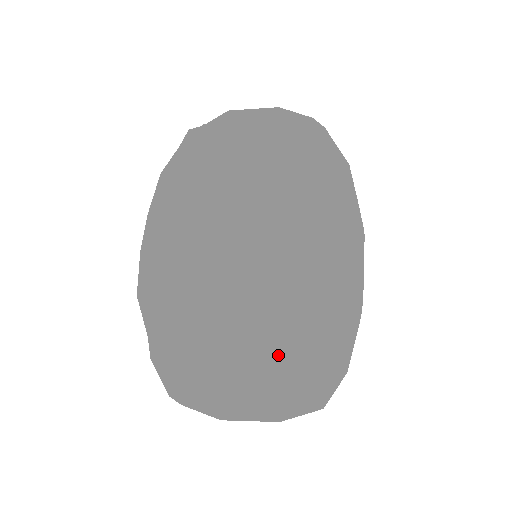
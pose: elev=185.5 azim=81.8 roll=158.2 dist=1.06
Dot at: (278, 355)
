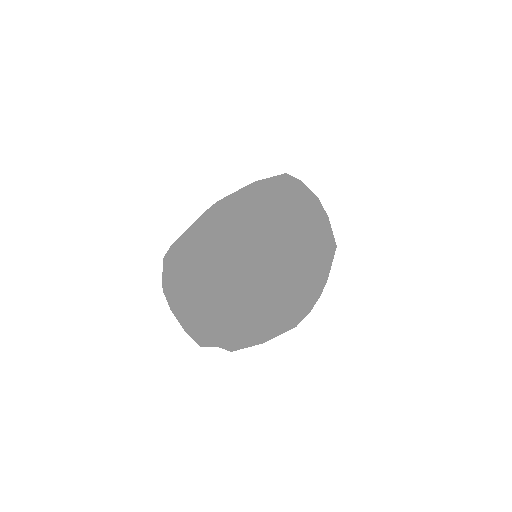
Dot at: (210, 244)
